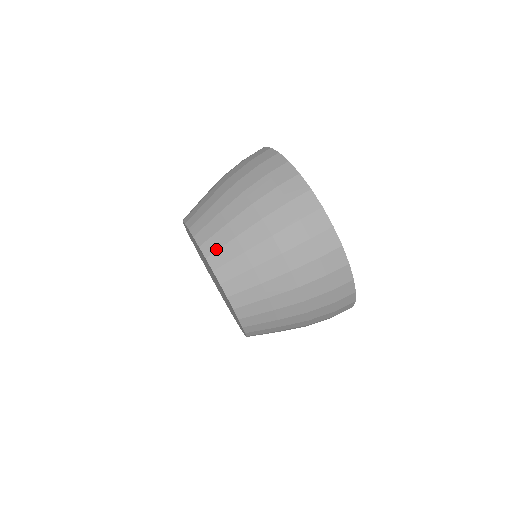
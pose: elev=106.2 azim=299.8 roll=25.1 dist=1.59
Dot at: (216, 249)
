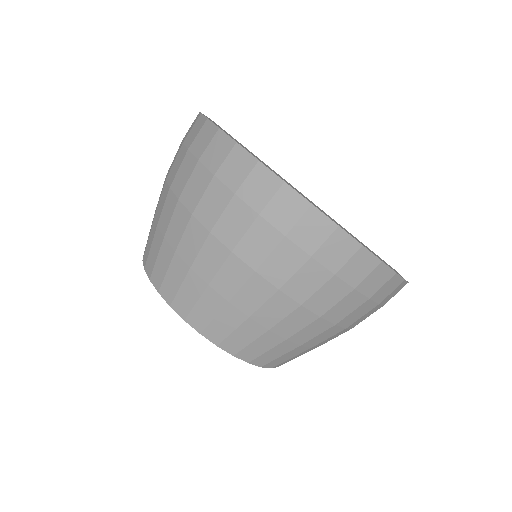
Dot at: (176, 291)
